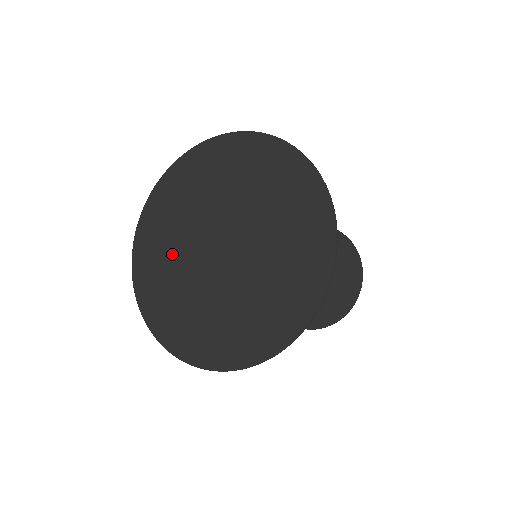
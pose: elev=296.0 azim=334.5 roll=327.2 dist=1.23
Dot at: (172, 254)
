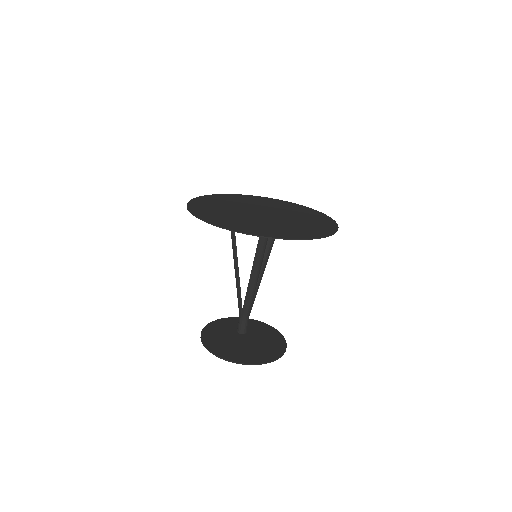
Dot at: (226, 205)
